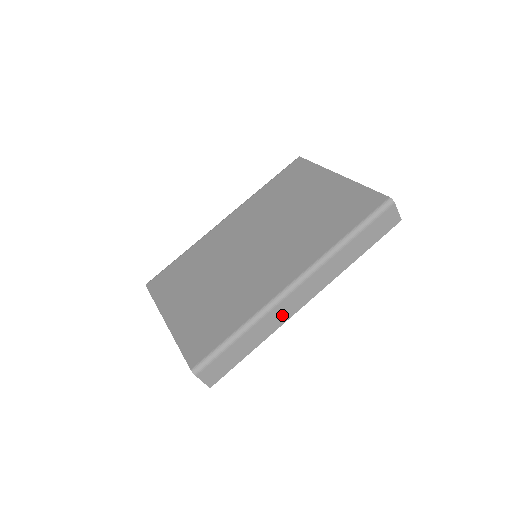
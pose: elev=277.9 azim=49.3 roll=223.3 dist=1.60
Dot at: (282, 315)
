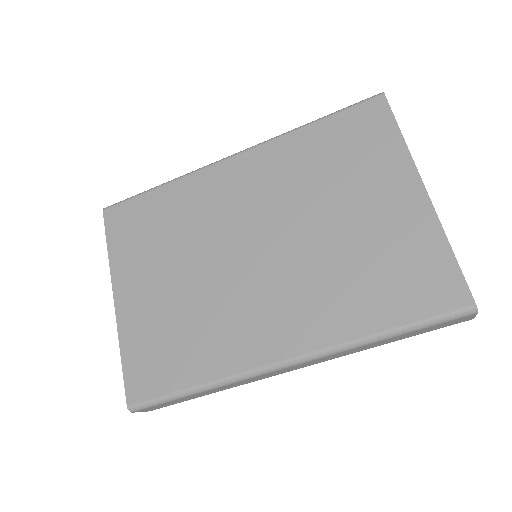
Dot at: (258, 378)
